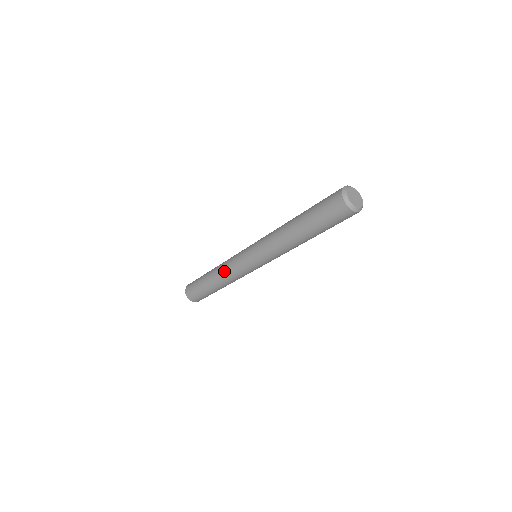
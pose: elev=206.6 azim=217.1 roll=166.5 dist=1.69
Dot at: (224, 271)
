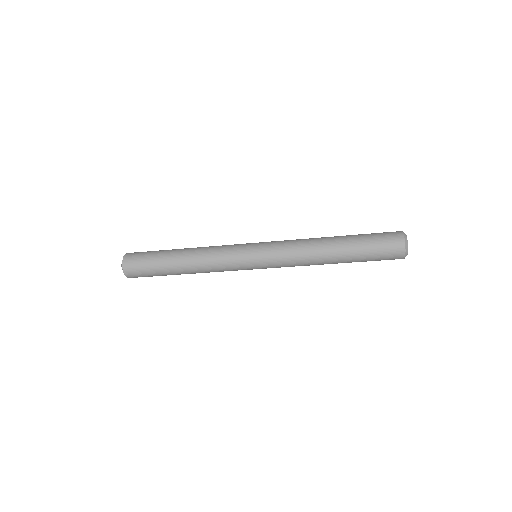
Dot at: (209, 264)
